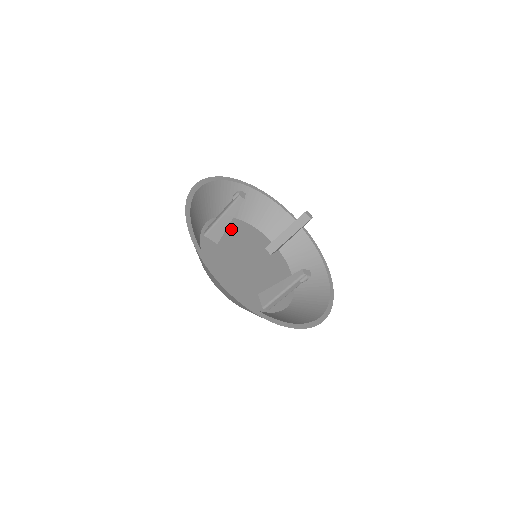
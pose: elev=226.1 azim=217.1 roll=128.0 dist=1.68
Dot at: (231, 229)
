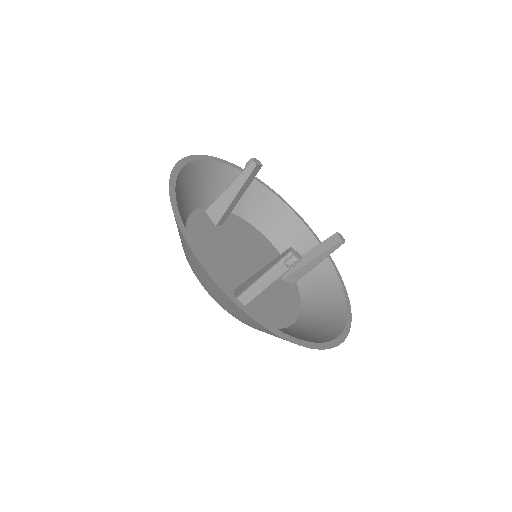
Dot at: (245, 231)
